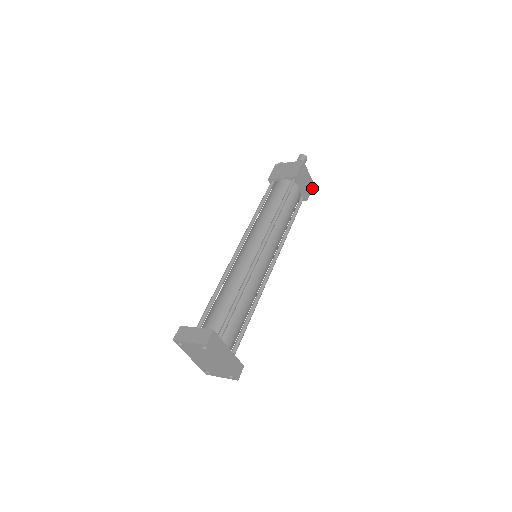
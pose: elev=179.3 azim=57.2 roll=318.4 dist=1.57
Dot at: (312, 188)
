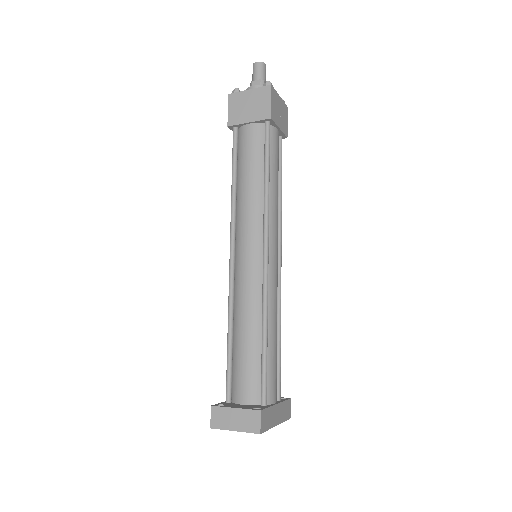
Dot at: (287, 114)
